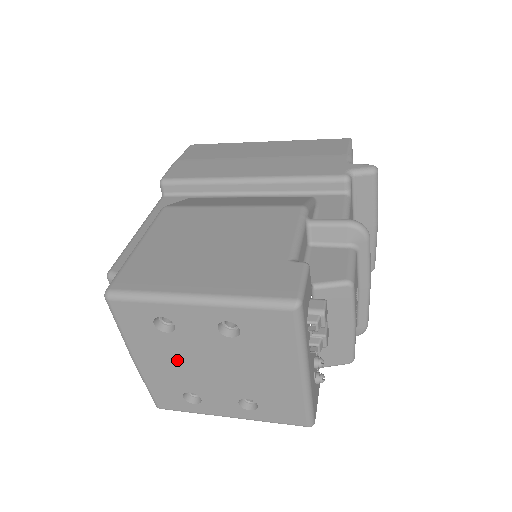
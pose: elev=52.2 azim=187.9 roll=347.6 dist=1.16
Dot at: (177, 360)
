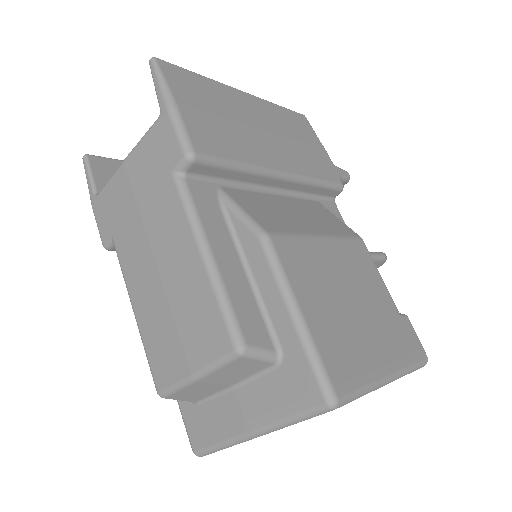
Dot at: occluded
